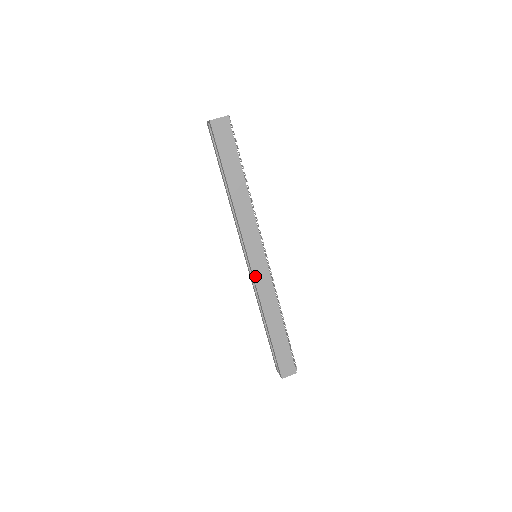
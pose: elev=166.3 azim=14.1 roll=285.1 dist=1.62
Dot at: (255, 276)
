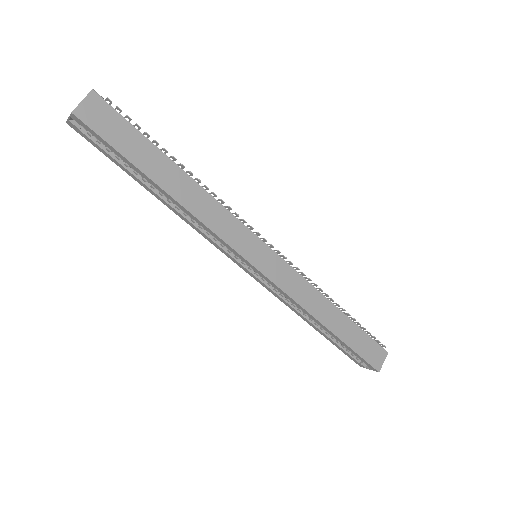
Dot at: (275, 281)
